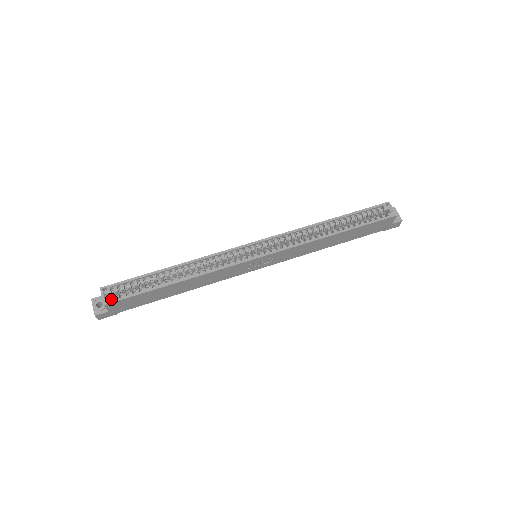
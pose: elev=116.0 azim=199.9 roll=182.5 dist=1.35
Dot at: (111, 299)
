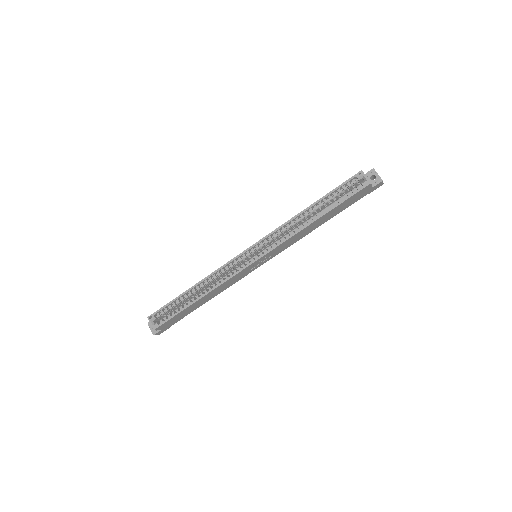
Dot at: (157, 324)
